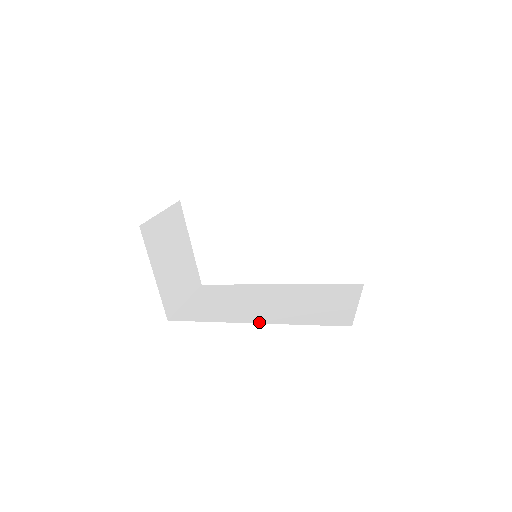
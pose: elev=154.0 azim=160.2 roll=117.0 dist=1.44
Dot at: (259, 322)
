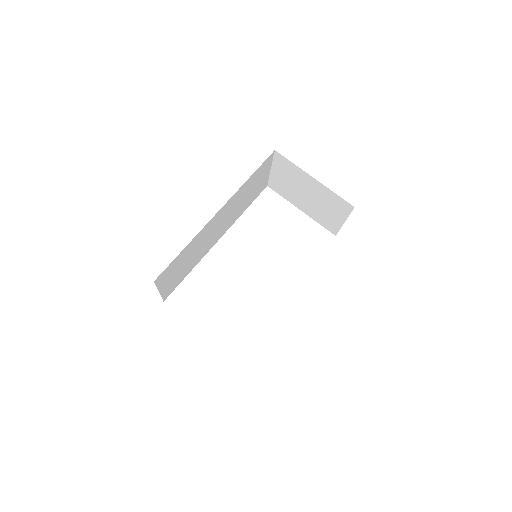
Dot at: occluded
